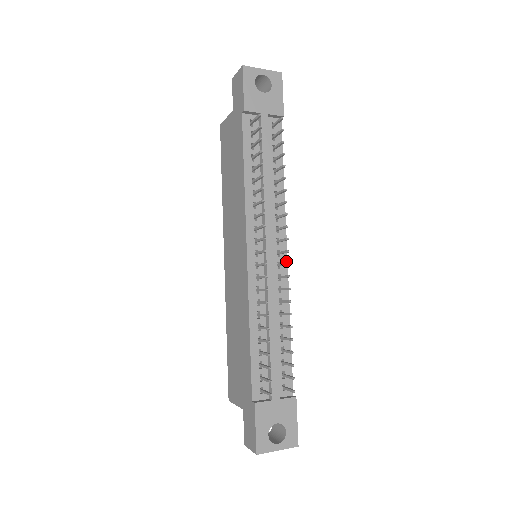
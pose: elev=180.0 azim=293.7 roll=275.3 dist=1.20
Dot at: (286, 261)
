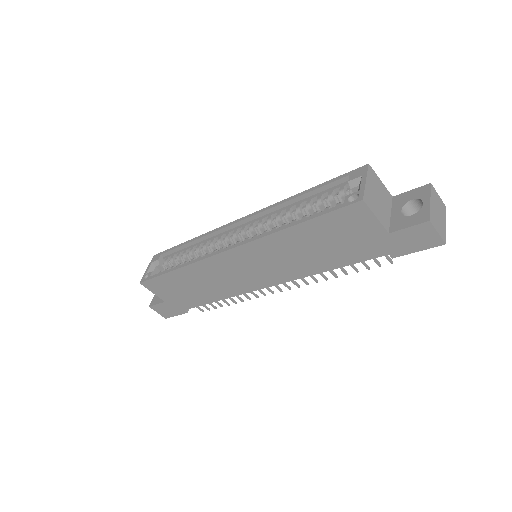
Dot at: occluded
